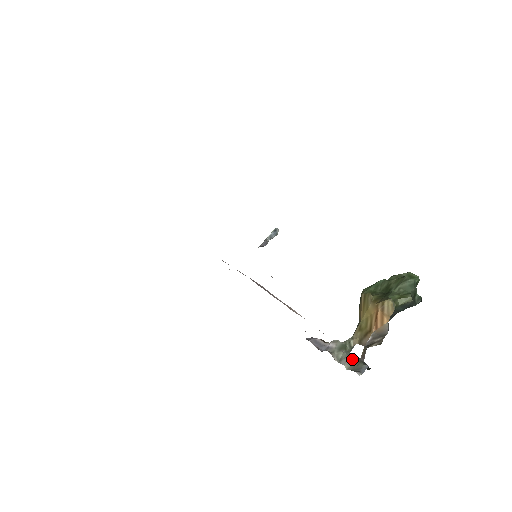
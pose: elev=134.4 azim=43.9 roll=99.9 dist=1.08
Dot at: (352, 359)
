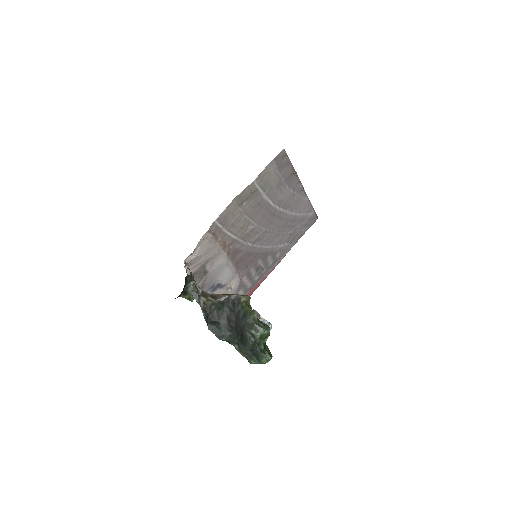
Dot at: occluded
